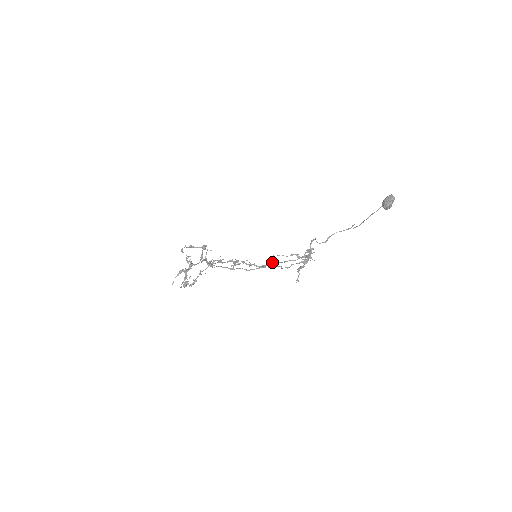
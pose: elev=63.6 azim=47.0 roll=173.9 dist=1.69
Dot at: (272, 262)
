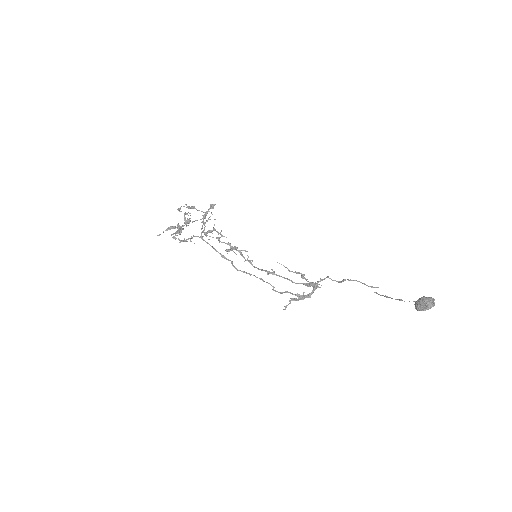
Dot at: occluded
